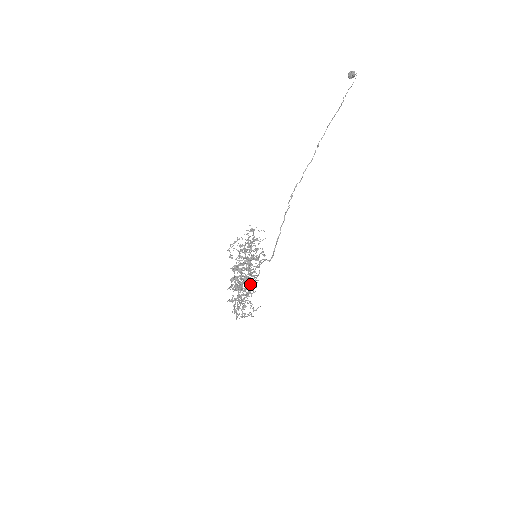
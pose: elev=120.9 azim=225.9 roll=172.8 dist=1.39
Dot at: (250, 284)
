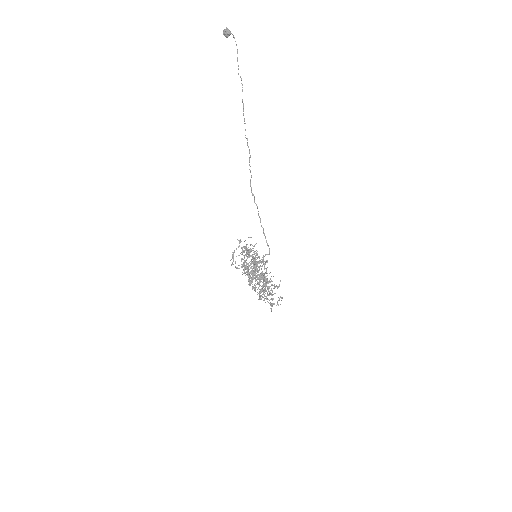
Dot at: (265, 277)
